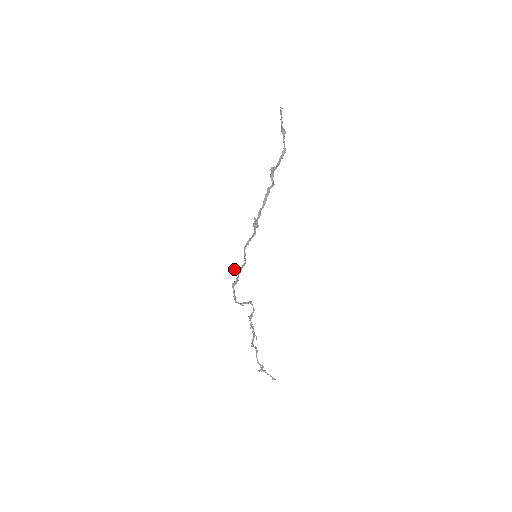
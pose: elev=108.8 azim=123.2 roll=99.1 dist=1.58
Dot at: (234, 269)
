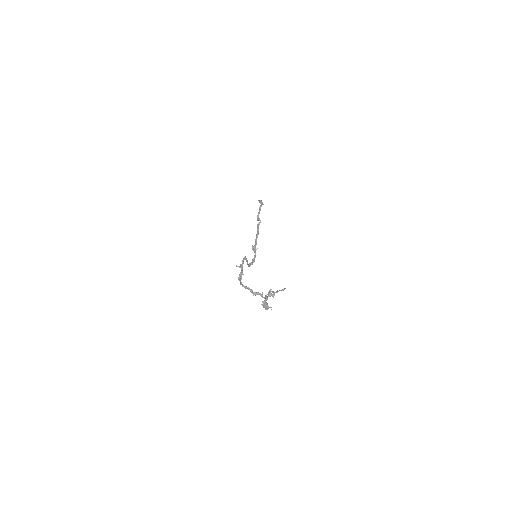
Dot at: occluded
